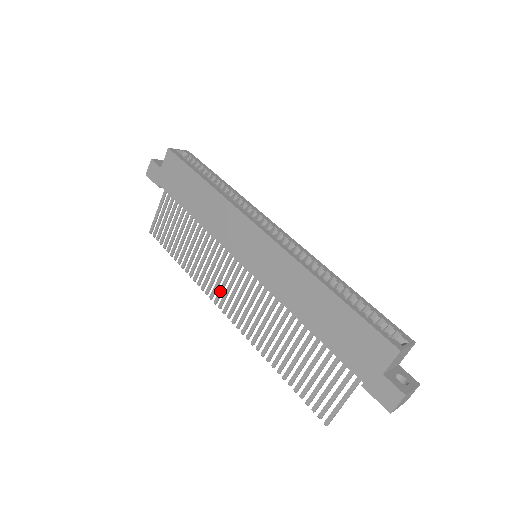
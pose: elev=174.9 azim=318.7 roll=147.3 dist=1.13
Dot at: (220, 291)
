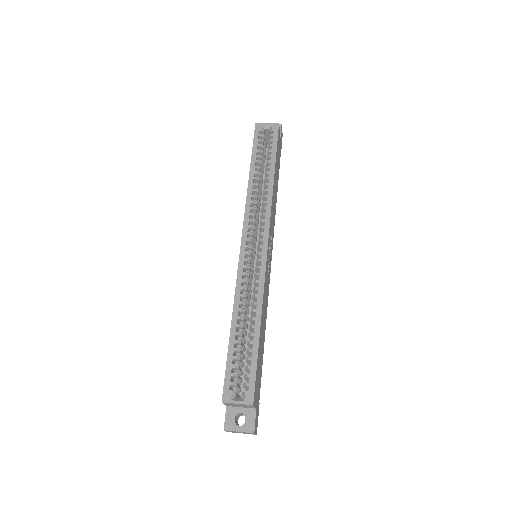
Dot at: occluded
